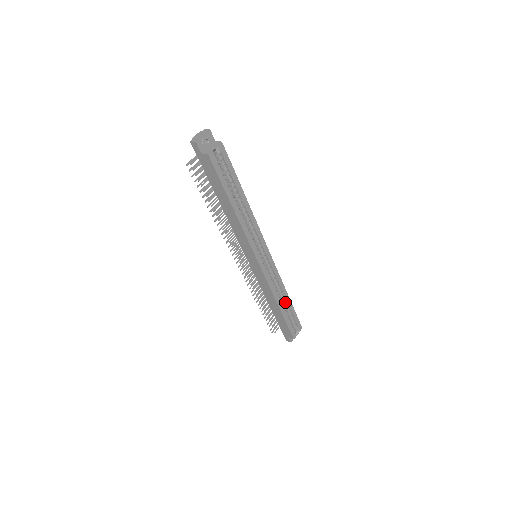
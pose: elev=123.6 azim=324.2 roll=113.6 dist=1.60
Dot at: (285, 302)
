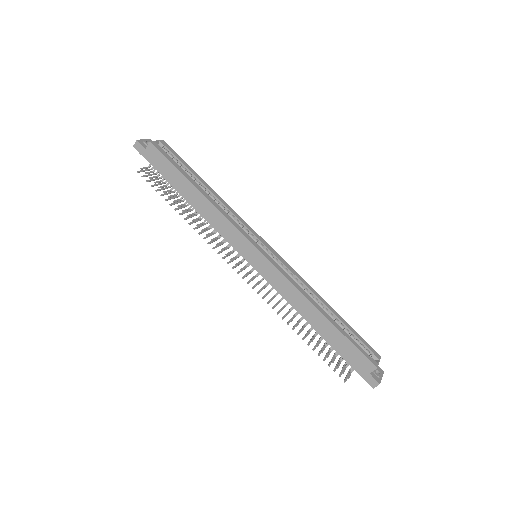
Dot at: (328, 313)
